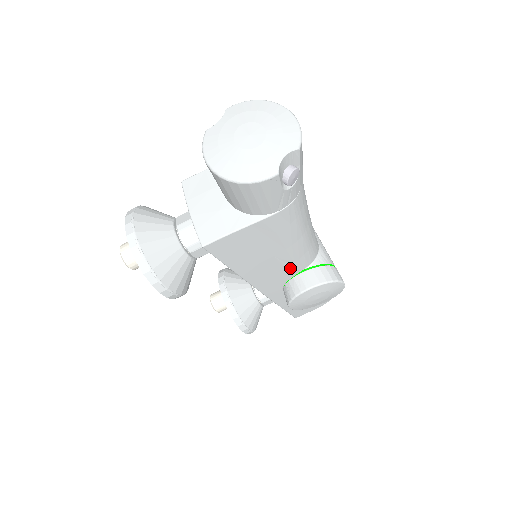
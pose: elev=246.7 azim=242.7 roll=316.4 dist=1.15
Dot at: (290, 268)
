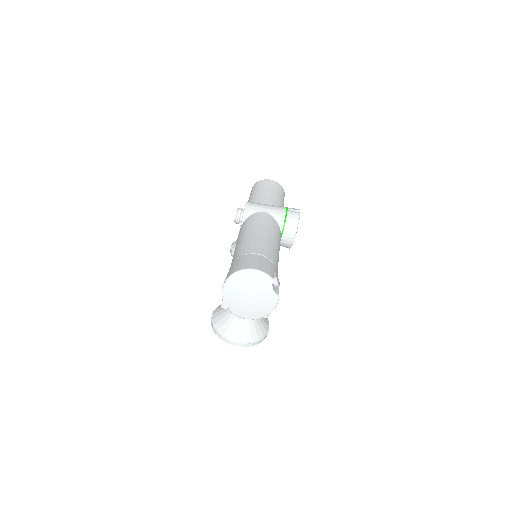
Dot at: occluded
